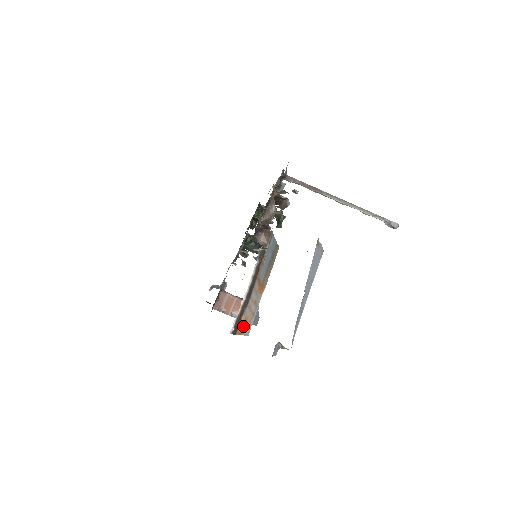
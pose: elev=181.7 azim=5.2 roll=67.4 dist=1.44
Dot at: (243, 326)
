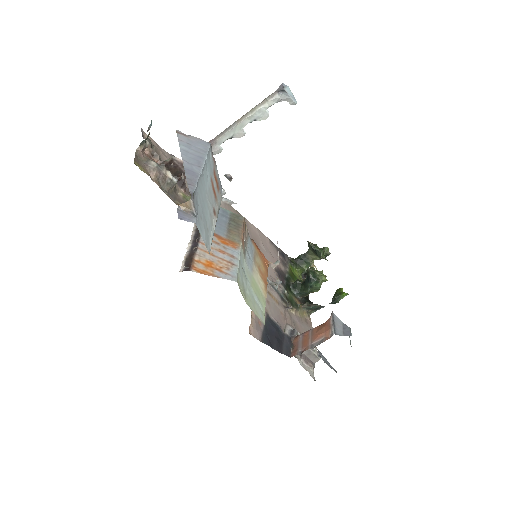
Dot at: (209, 268)
